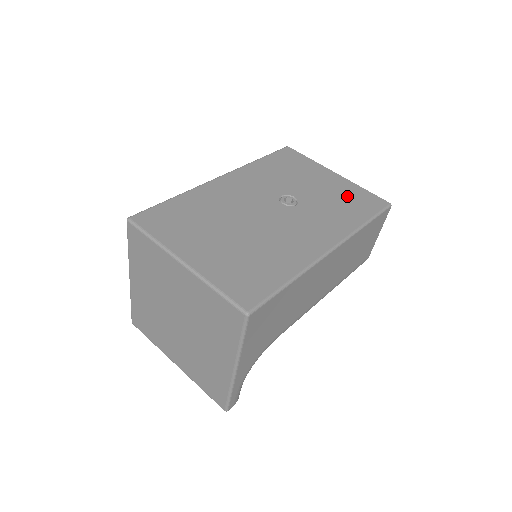
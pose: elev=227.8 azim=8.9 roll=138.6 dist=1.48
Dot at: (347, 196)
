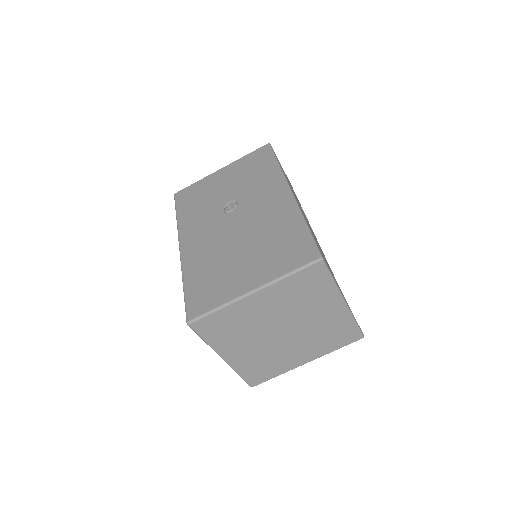
Dot at: (247, 168)
